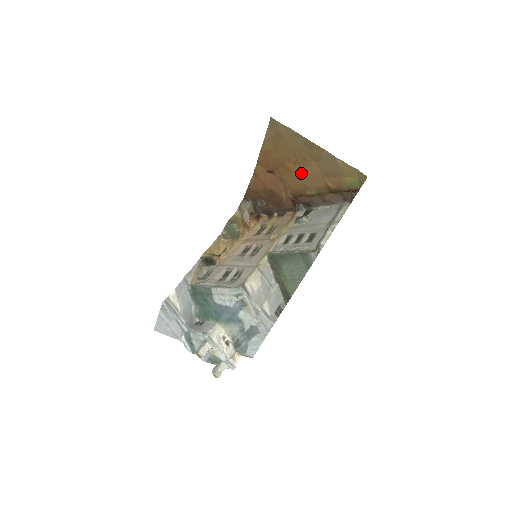
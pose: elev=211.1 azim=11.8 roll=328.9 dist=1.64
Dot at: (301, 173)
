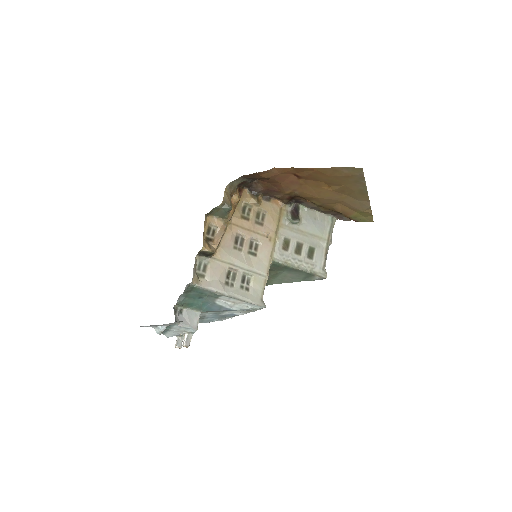
Dot at: (327, 194)
